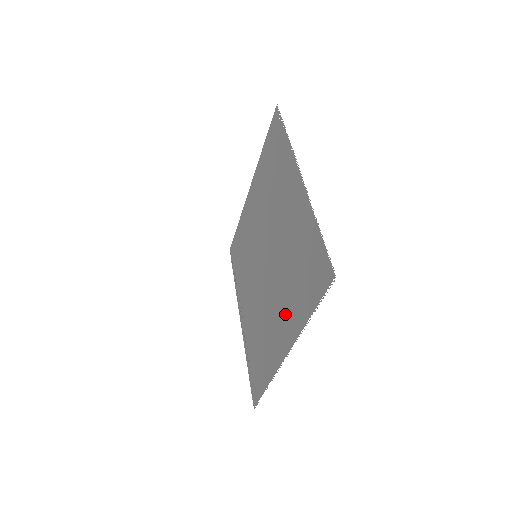
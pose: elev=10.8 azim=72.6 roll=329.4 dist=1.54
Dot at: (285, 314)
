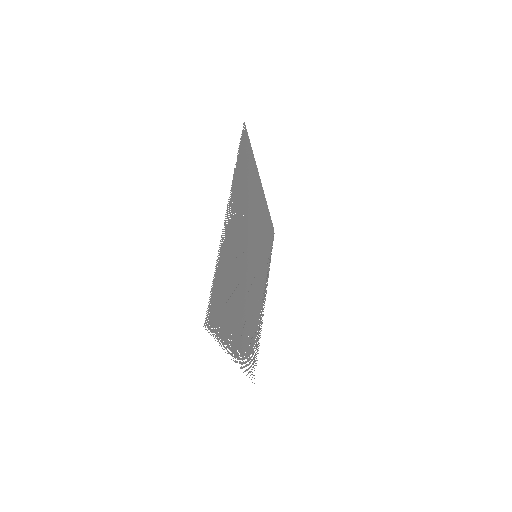
Dot at: (235, 327)
